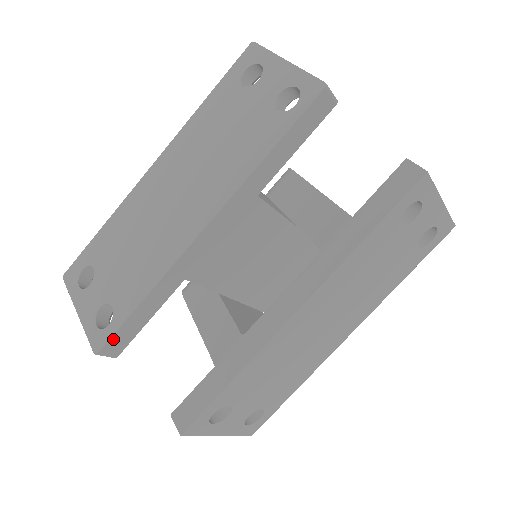
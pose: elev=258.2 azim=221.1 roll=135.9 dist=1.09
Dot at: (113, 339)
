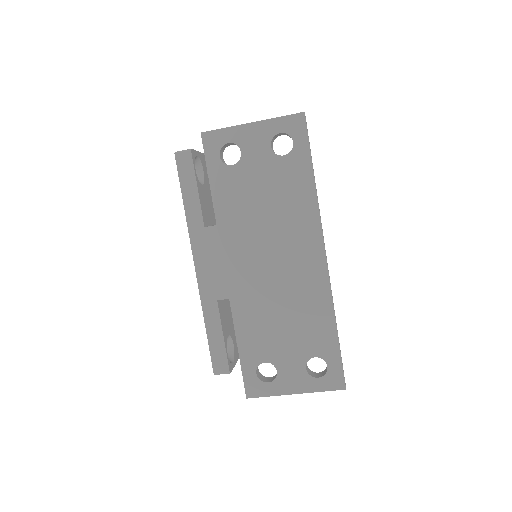
Dot at: (214, 360)
